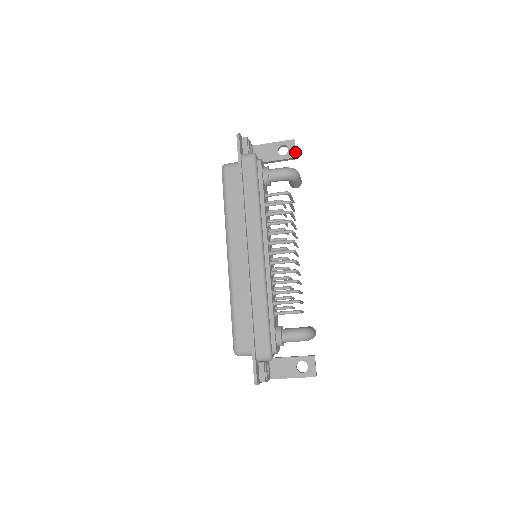
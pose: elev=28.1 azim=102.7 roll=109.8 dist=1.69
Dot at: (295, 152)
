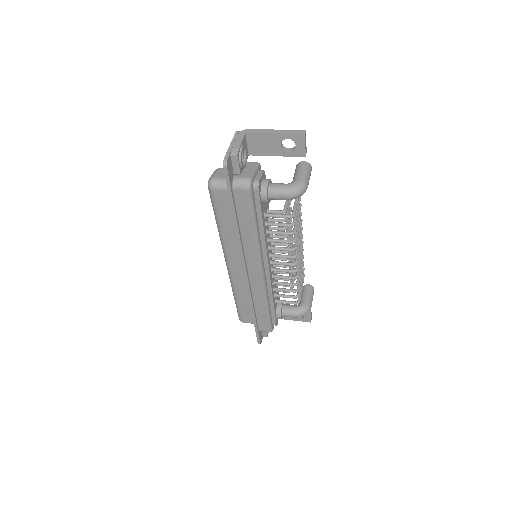
Dot at: (305, 151)
